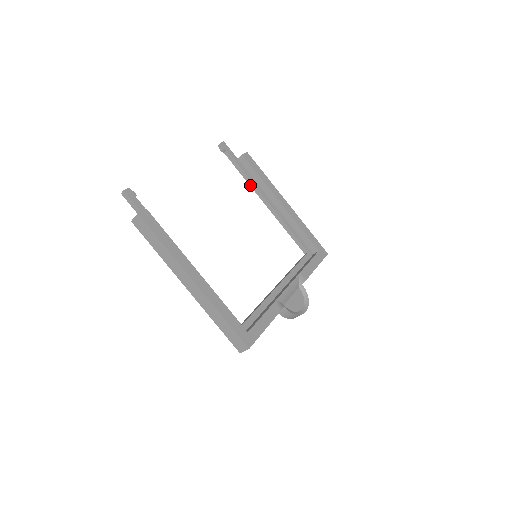
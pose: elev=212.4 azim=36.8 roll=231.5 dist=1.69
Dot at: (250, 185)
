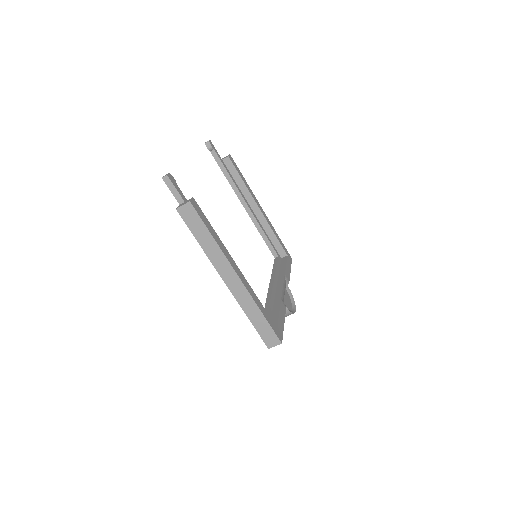
Dot at: (232, 187)
